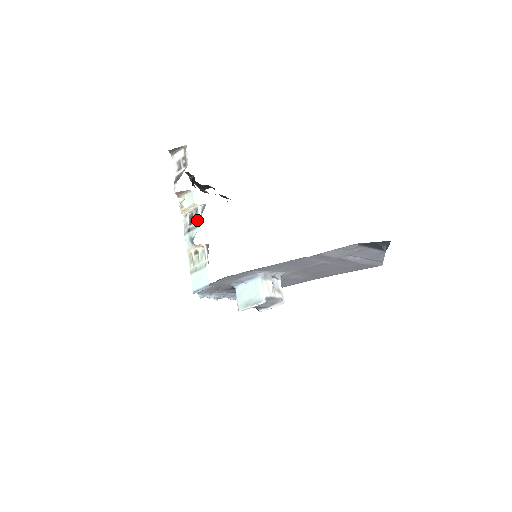
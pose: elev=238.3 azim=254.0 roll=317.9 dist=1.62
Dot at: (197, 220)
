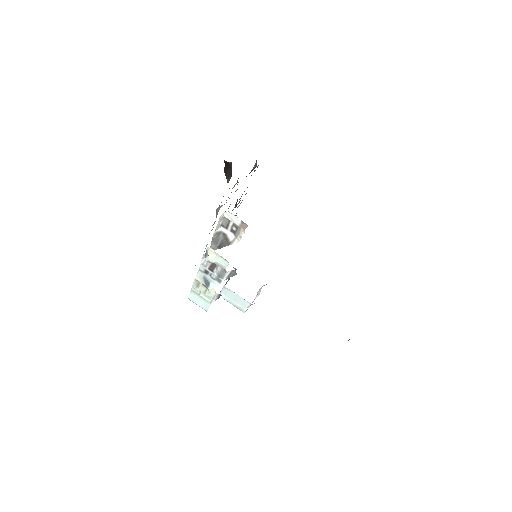
Dot at: (220, 278)
